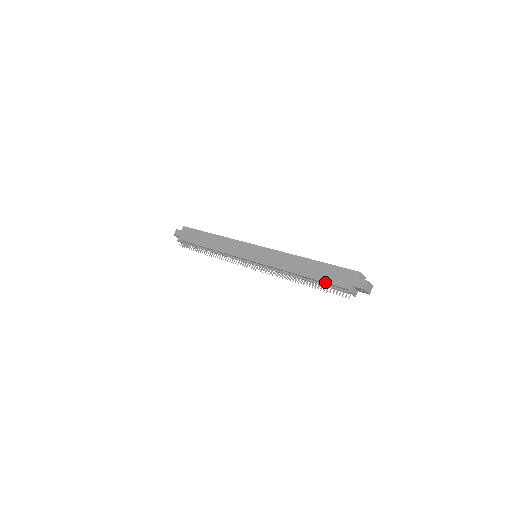
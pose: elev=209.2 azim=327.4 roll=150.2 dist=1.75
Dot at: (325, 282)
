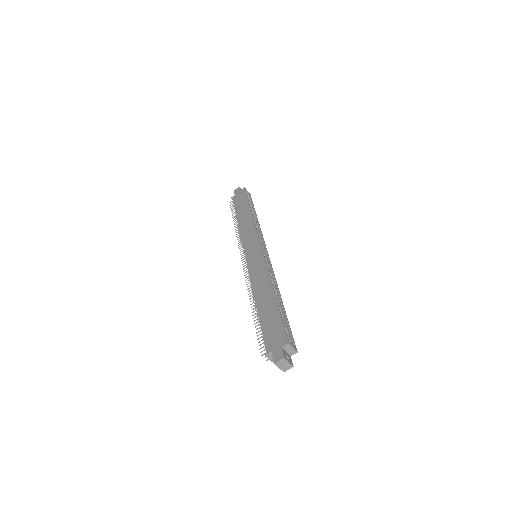
Dot at: (261, 327)
